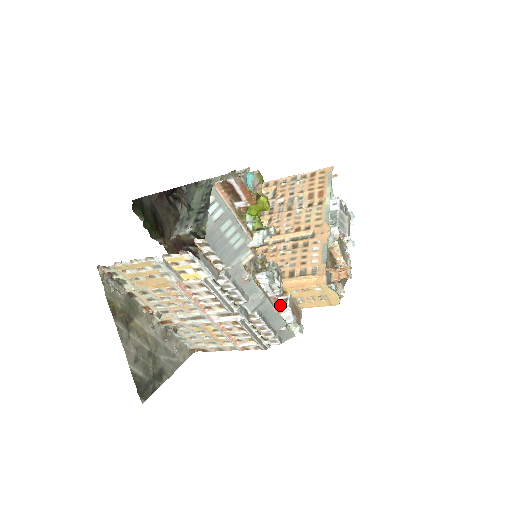
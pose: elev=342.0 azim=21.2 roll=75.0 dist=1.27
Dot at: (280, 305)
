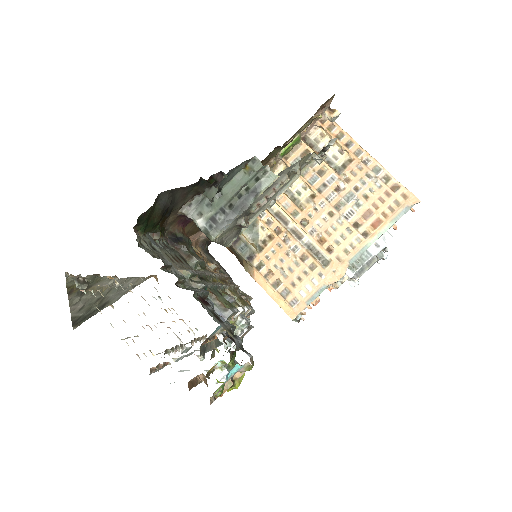
Dot at: occluded
